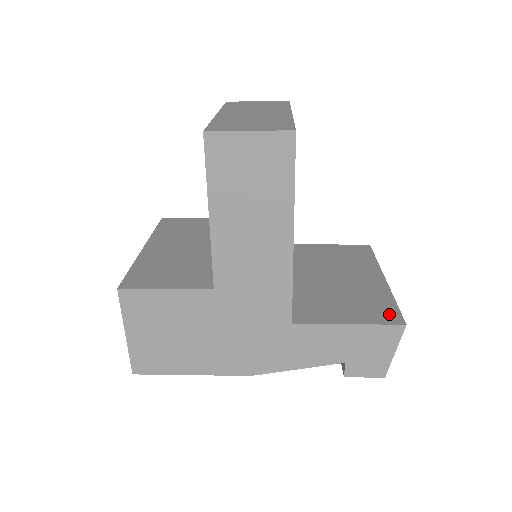
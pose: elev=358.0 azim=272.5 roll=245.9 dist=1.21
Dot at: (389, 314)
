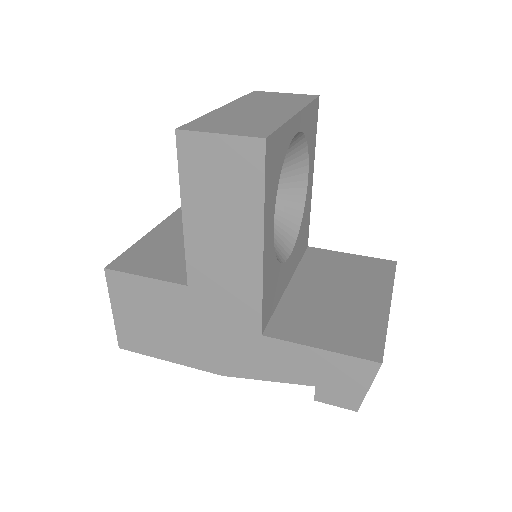
Dot at: (370, 347)
